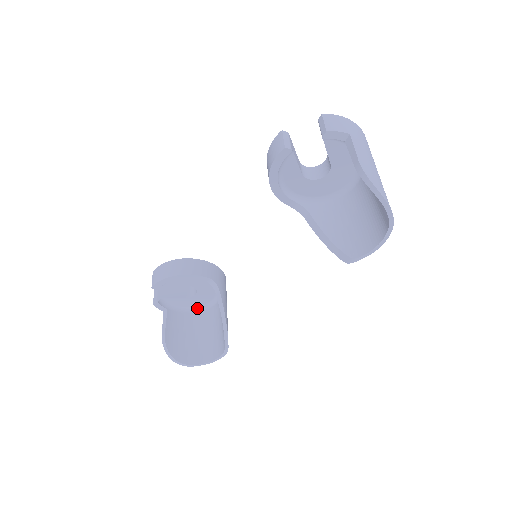
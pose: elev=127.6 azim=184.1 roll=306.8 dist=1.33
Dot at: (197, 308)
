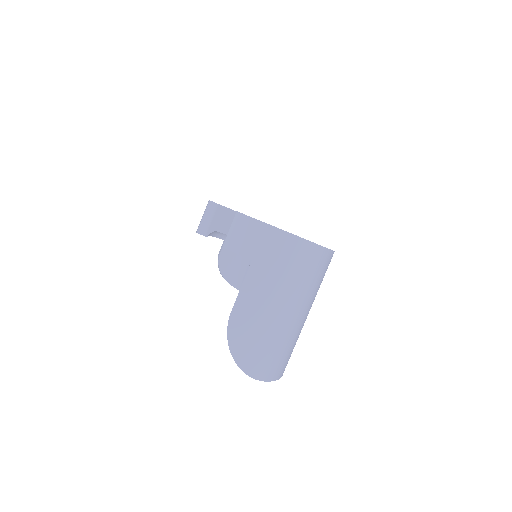
Dot at: occluded
